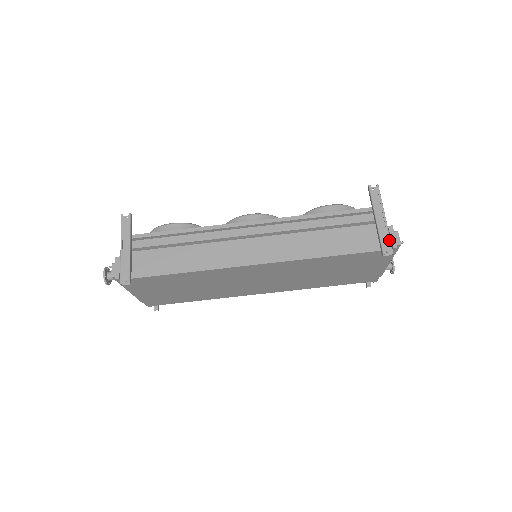
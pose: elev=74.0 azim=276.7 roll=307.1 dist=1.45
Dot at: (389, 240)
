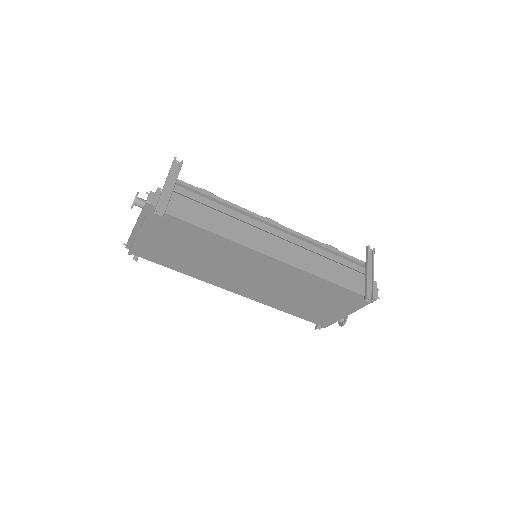
Dot at: (373, 291)
